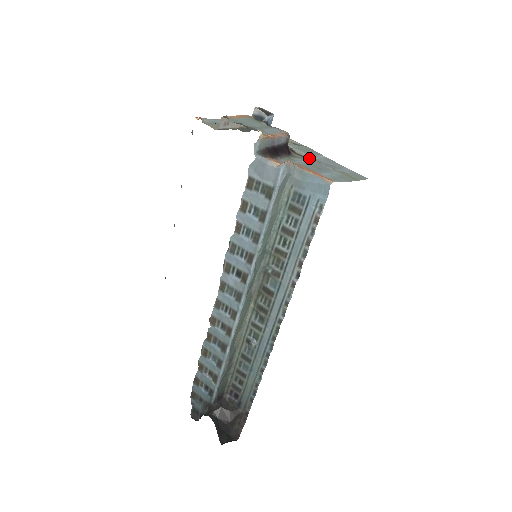
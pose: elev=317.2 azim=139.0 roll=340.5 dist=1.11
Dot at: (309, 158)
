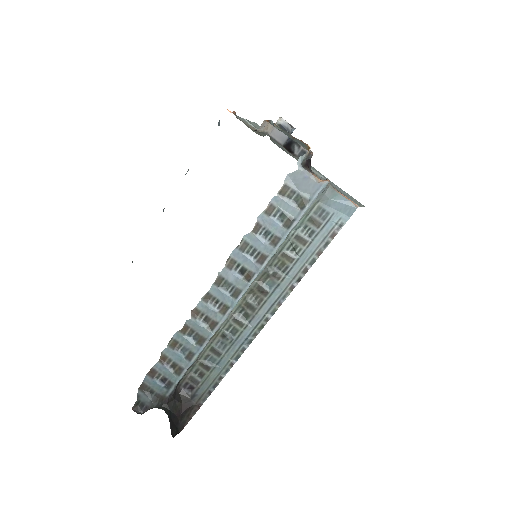
Dot at: occluded
